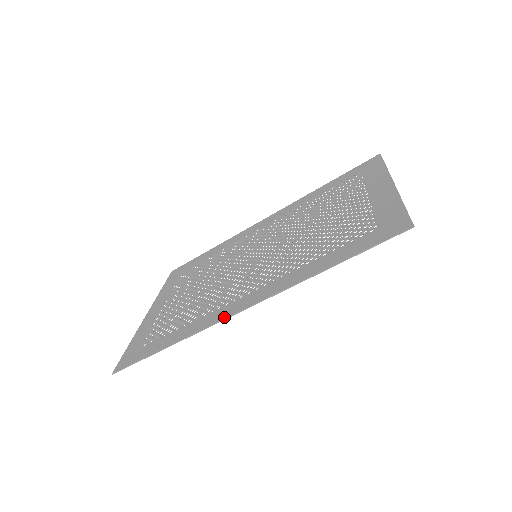
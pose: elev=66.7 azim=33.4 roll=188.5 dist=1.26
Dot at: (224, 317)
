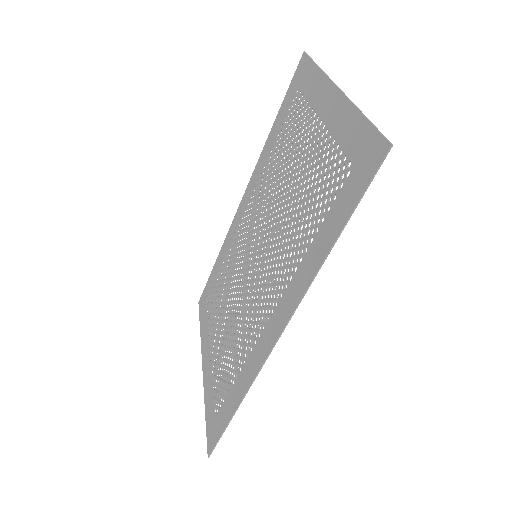
Dot at: (265, 356)
